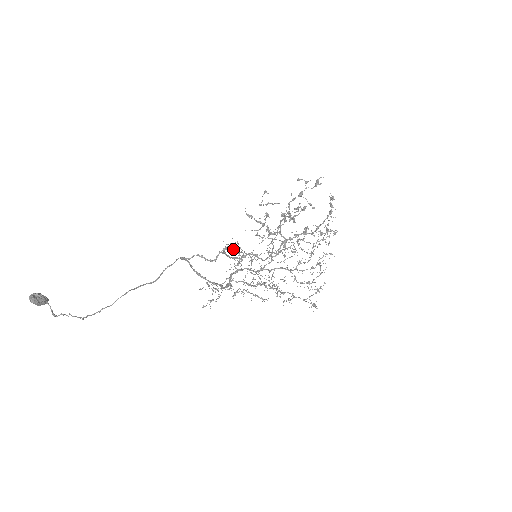
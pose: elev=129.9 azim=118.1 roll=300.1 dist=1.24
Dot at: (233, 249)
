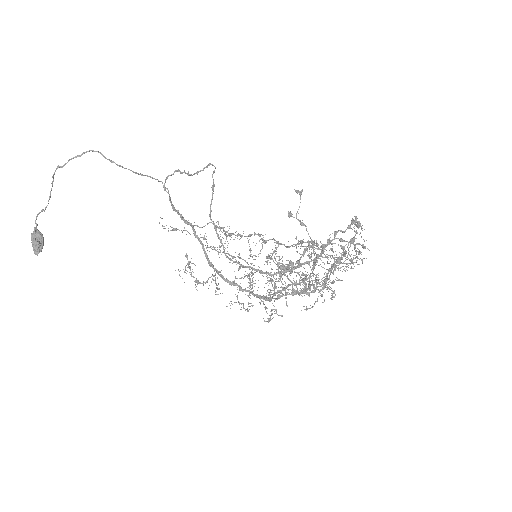
Dot at: (208, 165)
